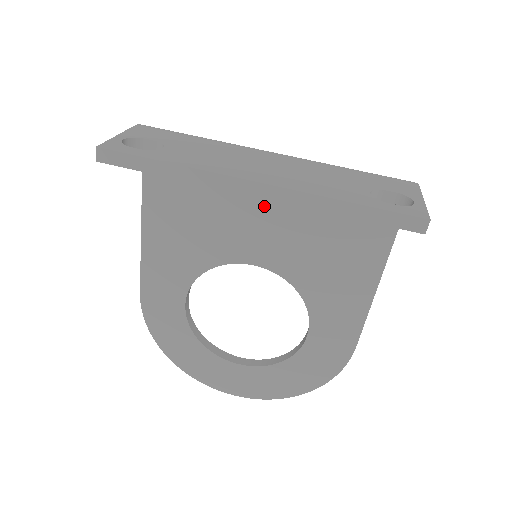
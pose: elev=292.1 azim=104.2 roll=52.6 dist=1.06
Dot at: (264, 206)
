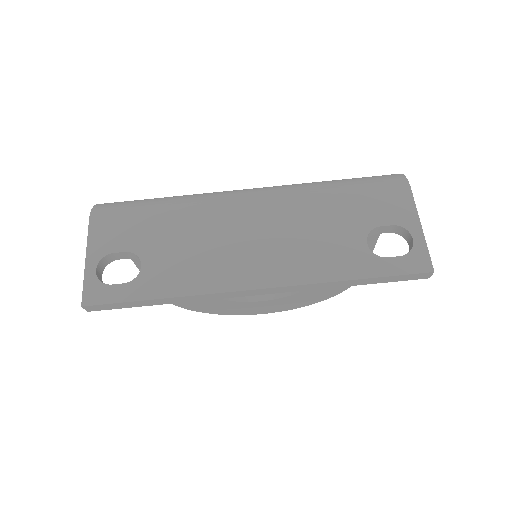
Dot at: occluded
